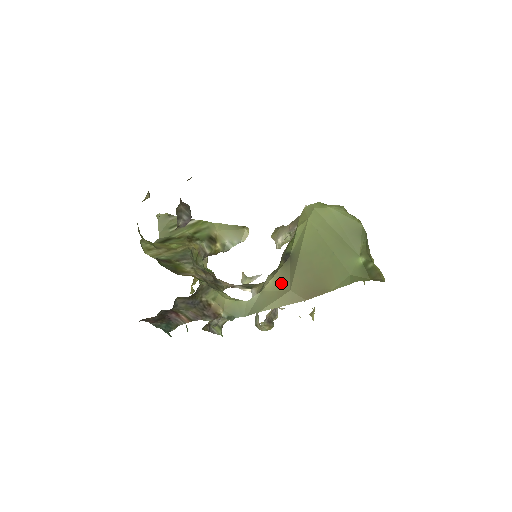
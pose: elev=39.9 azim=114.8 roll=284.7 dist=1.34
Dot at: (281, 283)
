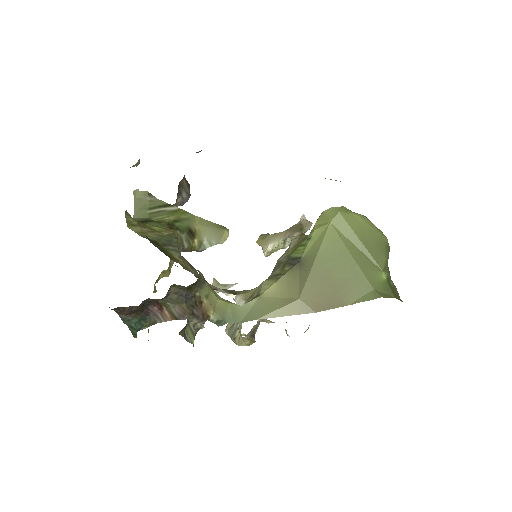
Dot at: (287, 290)
